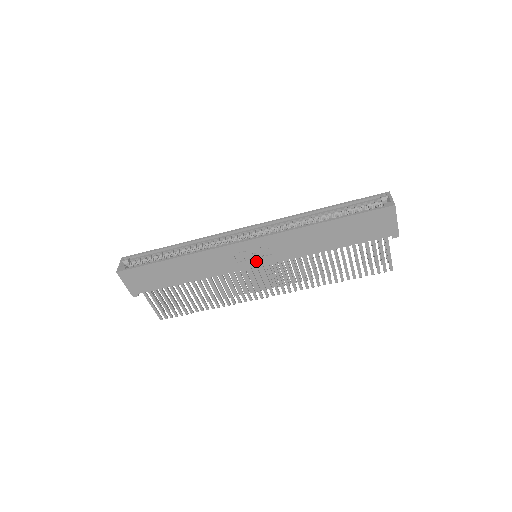
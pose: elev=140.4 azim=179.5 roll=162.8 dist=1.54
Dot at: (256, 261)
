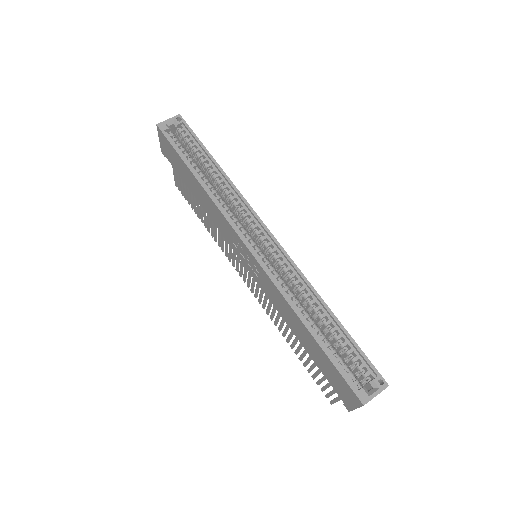
Dot at: (246, 262)
